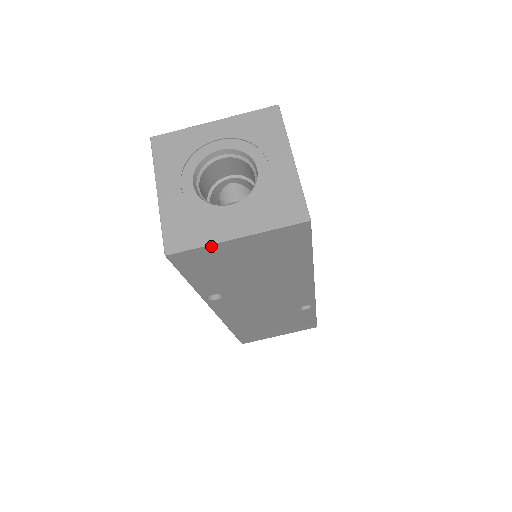
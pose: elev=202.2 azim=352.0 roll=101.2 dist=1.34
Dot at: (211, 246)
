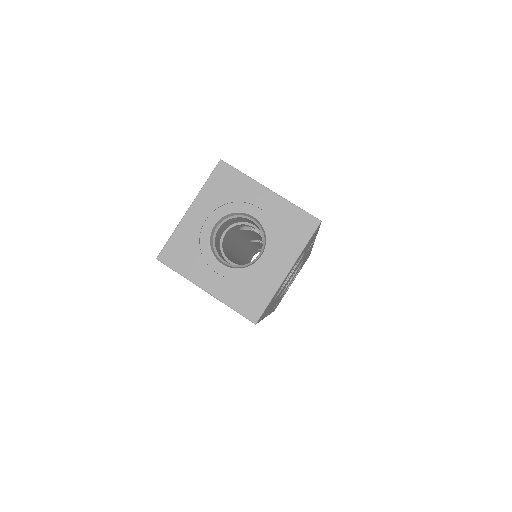
Dot at: (188, 279)
